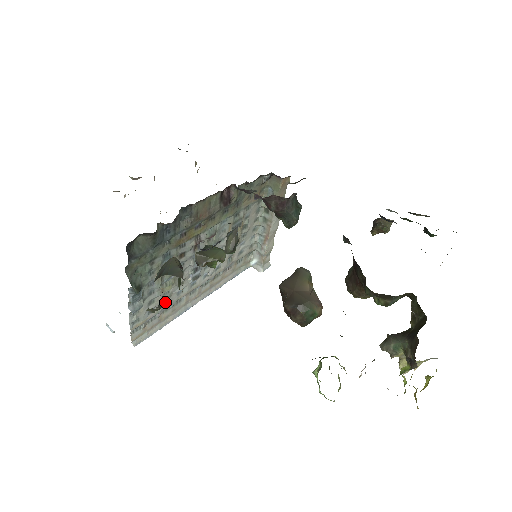
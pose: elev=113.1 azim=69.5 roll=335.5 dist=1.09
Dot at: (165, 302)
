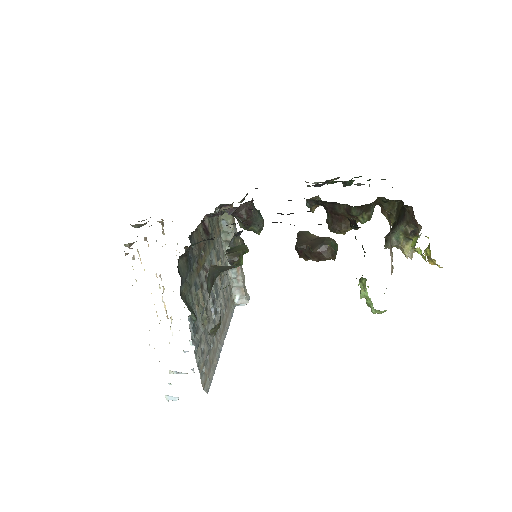
Dot at: (207, 342)
